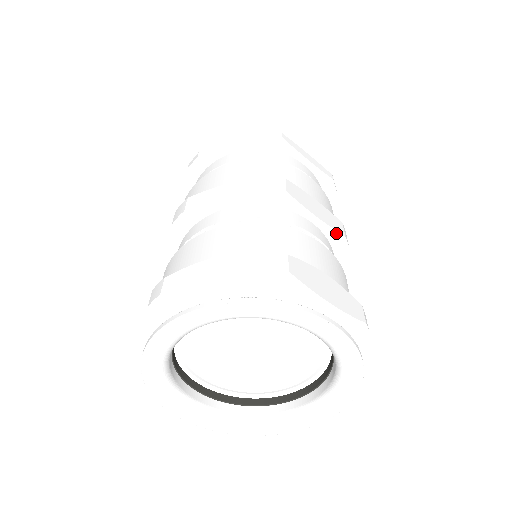
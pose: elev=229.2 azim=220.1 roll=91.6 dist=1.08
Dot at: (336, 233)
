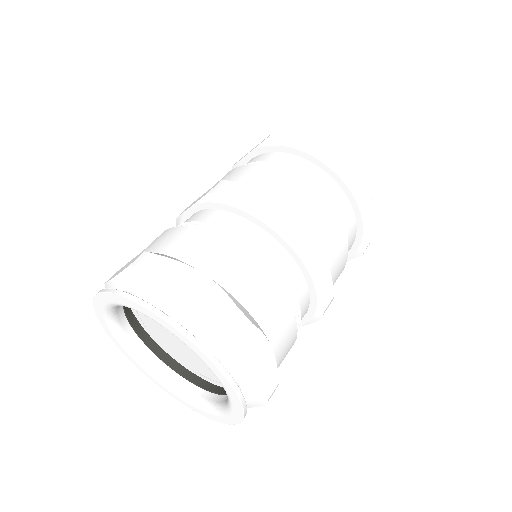
Dot at: (280, 233)
